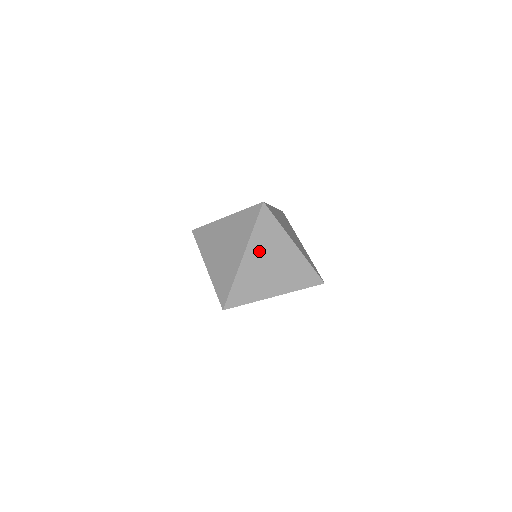
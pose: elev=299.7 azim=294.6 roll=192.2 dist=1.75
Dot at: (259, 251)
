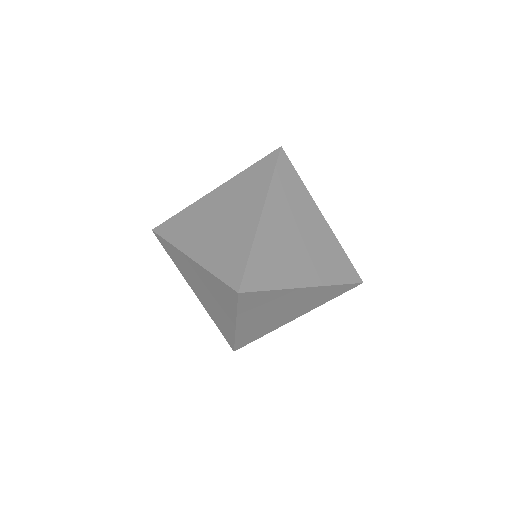
Dot at: (282, 211)
